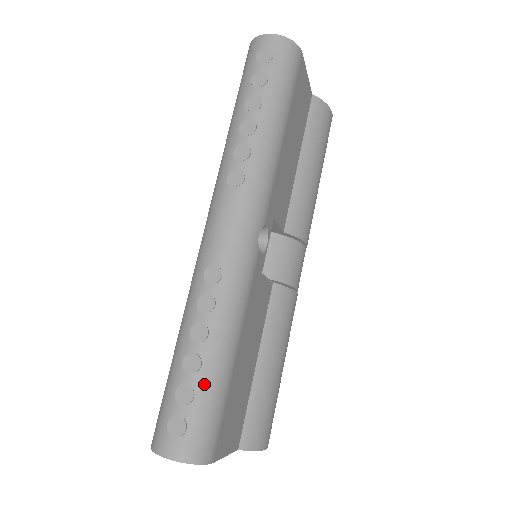
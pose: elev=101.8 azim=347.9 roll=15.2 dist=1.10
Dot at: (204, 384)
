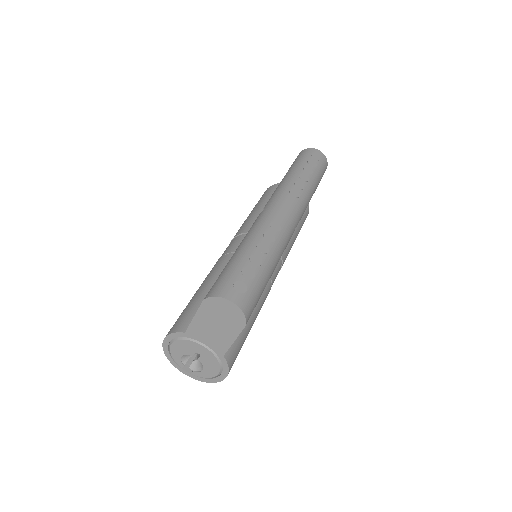
Dot at: (260, 275)
